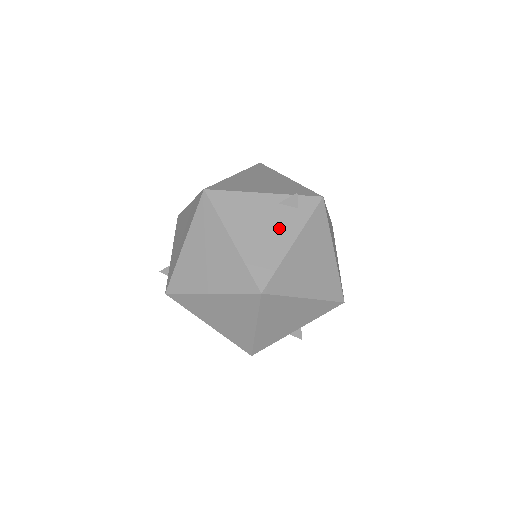
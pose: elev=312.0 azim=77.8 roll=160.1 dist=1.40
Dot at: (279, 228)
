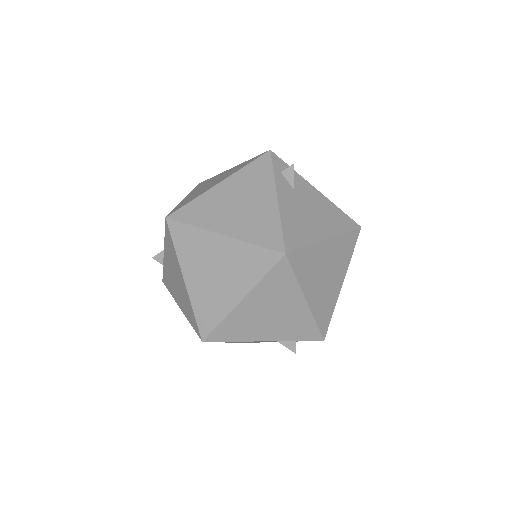
Dot at: occluded
